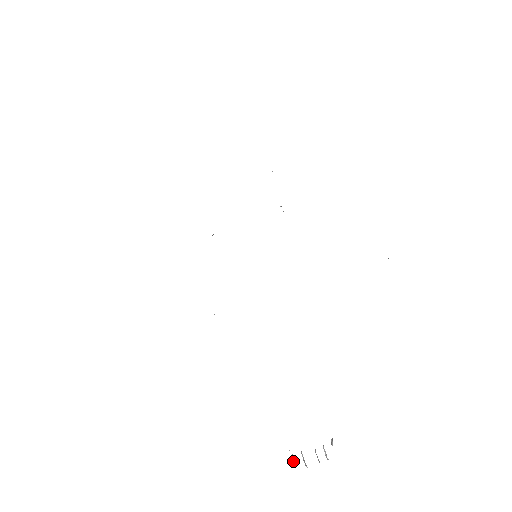
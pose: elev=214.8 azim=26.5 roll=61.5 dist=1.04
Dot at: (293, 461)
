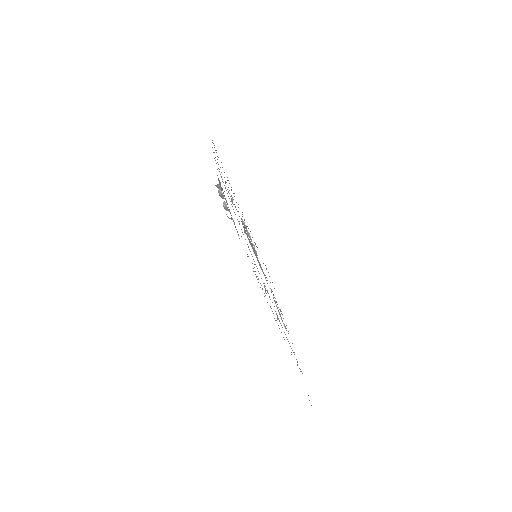
Dot at: occluded
